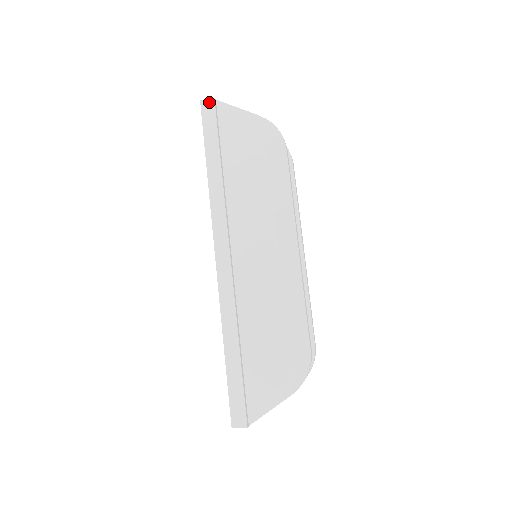
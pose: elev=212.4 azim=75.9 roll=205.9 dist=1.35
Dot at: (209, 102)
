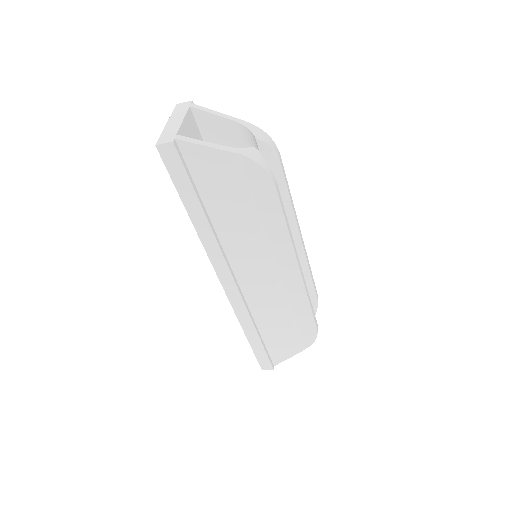
Dot at: (168, 147)
